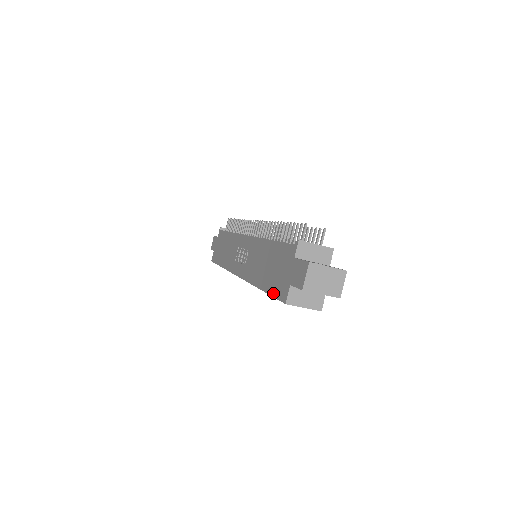
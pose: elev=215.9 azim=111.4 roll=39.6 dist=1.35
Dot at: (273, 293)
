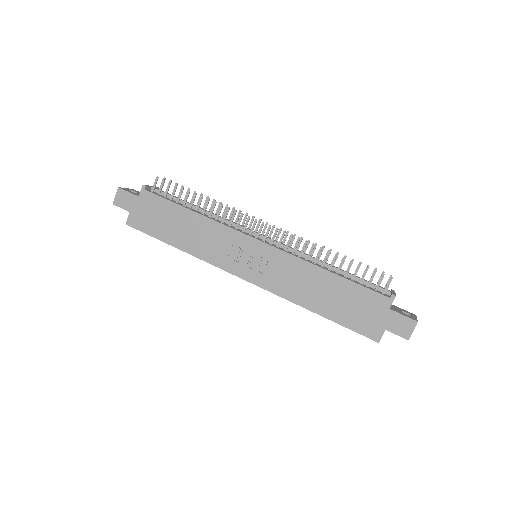
Dot at: (351, 327)
